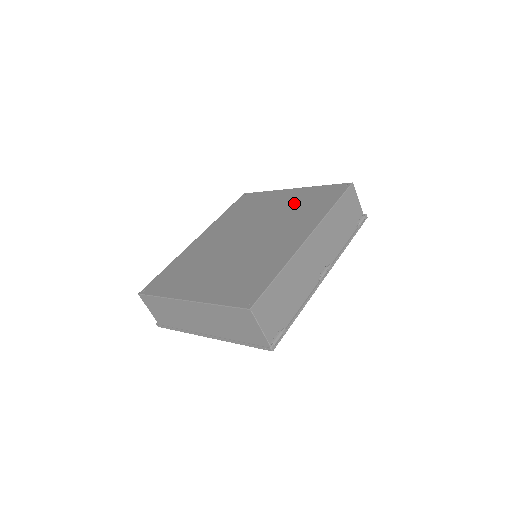
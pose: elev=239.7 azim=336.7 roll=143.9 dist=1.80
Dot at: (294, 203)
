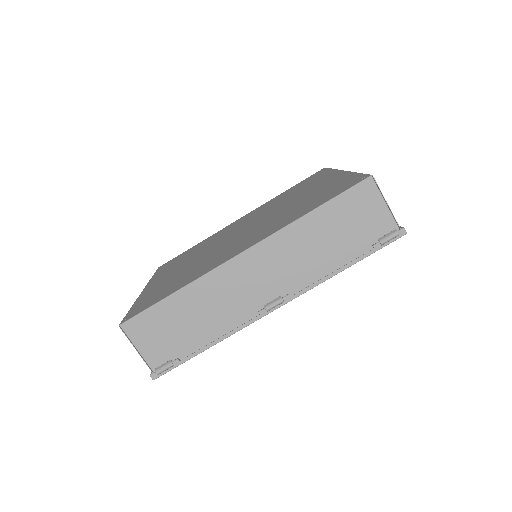
Dot at: (310, 195)
